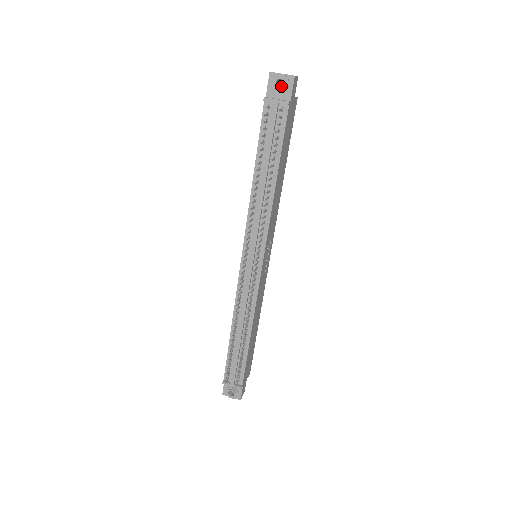
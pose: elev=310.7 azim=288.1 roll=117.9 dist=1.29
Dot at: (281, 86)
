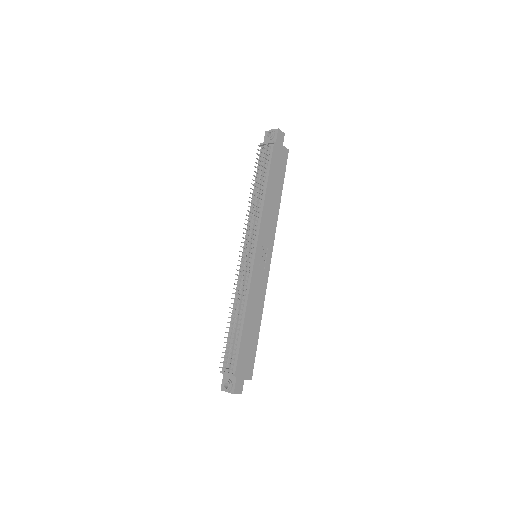
Dot at: occluded
